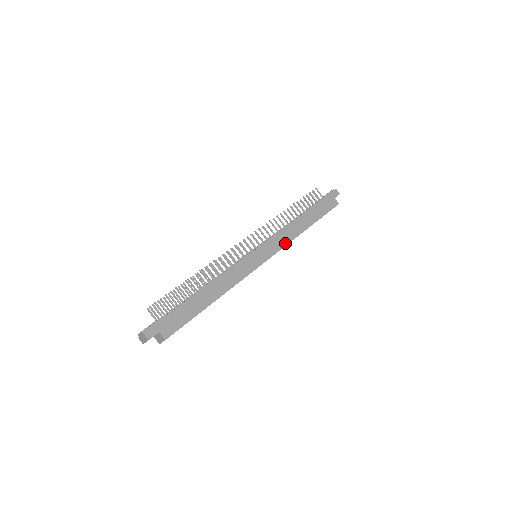
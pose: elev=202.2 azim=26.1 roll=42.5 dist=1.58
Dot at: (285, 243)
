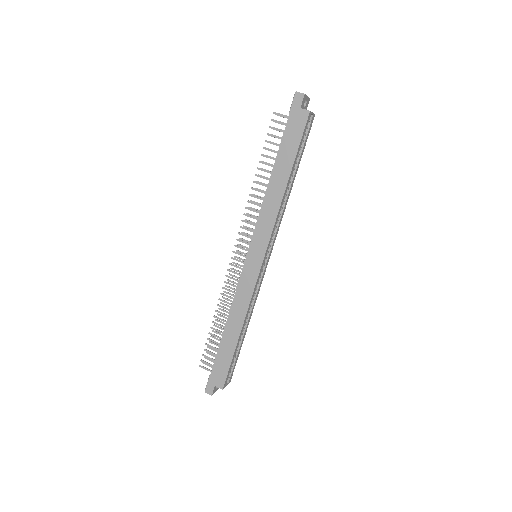
Dot at: (271, 225)
